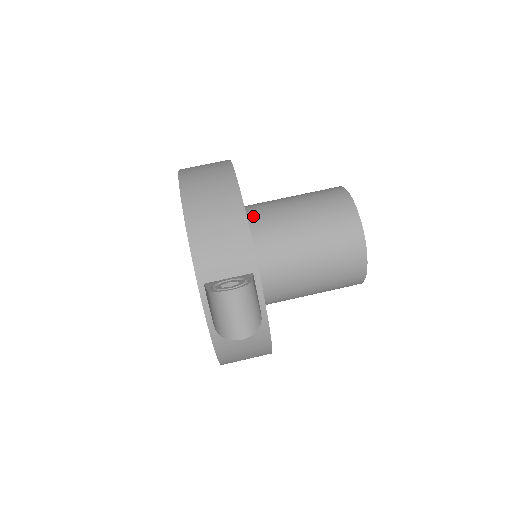
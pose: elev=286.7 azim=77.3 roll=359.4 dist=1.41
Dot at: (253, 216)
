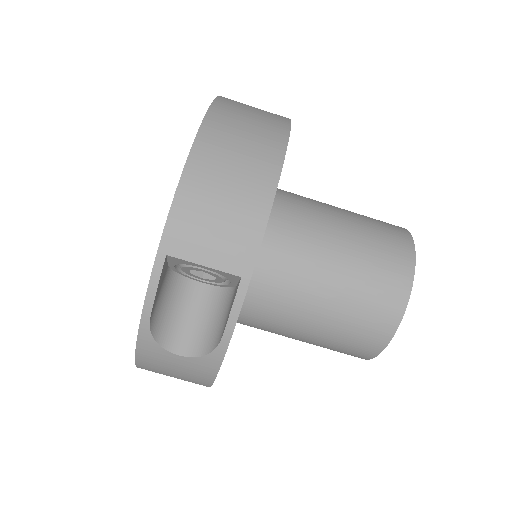
Dot at: (280, 204)
